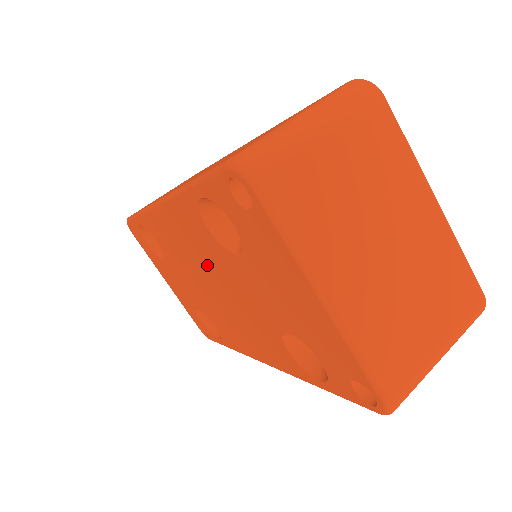
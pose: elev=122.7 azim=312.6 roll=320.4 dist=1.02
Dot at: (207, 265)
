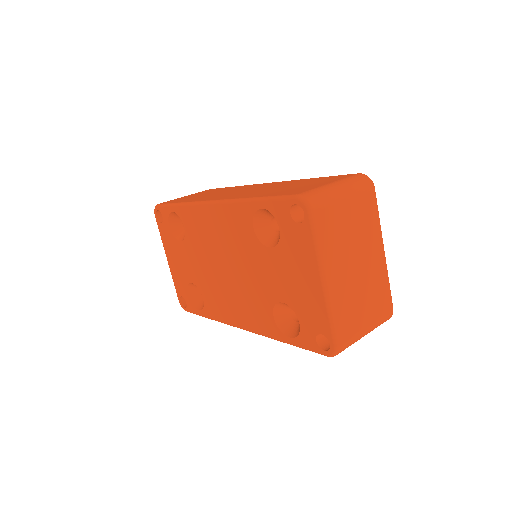
Dot at: (233, 251)
